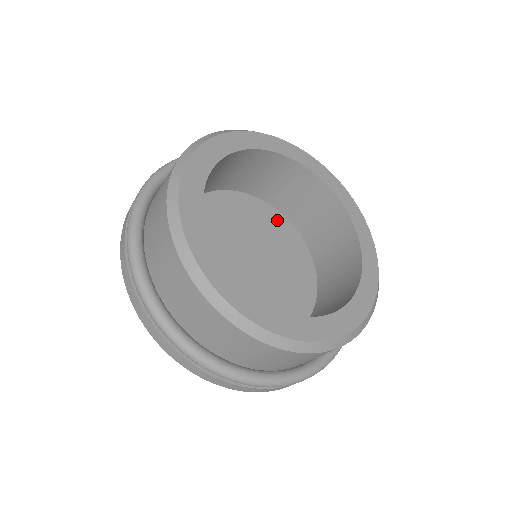
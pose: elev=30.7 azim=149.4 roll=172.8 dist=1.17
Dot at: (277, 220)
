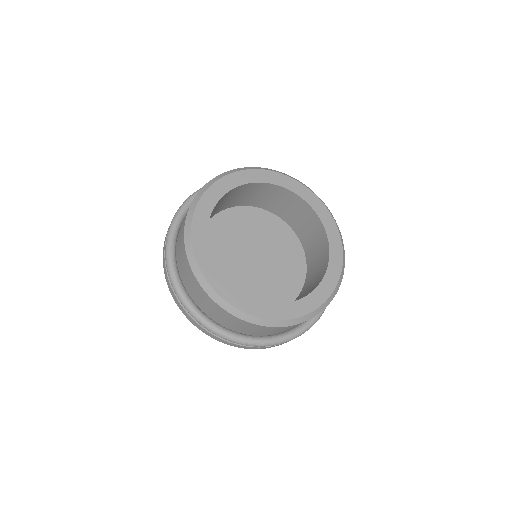
Dot at: (284, 231)
